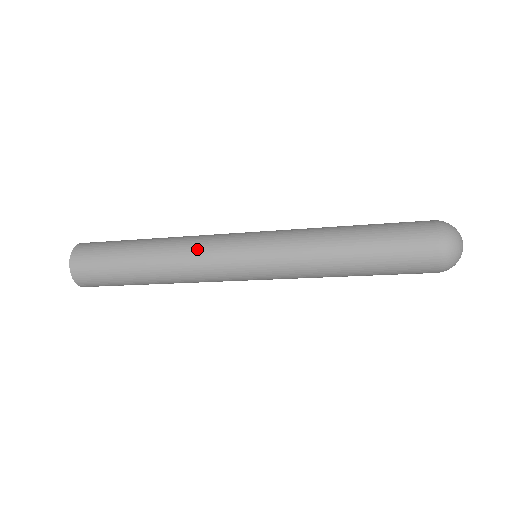
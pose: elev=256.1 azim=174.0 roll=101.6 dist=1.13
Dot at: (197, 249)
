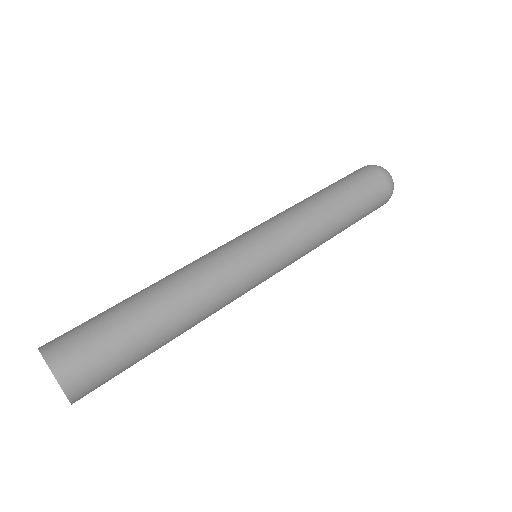
Dot at: (206, 263)
